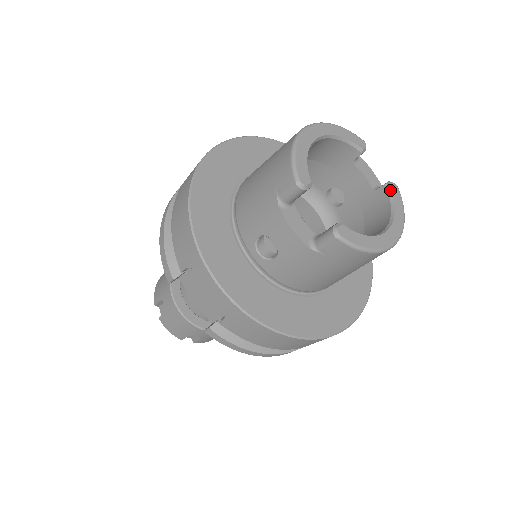
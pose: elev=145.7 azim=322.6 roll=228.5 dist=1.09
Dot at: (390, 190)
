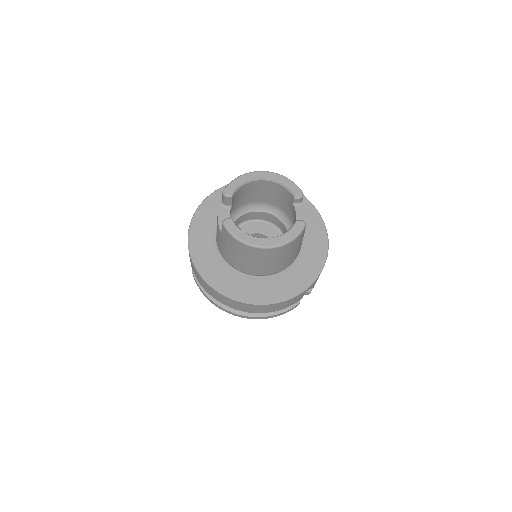
Dot at: (295, 223)
